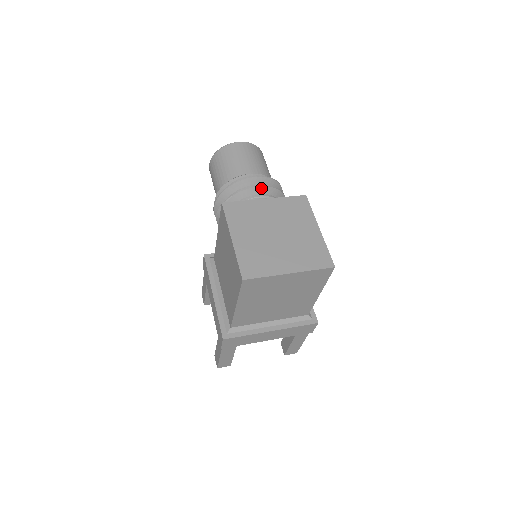
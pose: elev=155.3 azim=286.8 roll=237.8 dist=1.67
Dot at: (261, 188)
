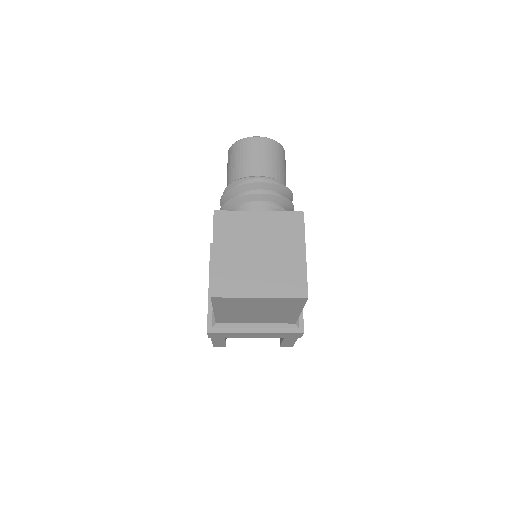
Dot at: (263, 195)
